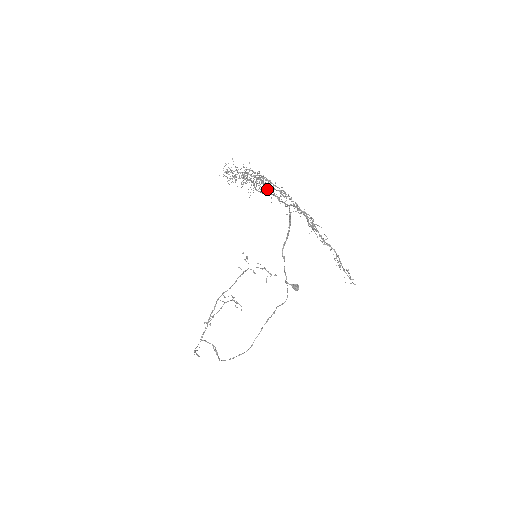
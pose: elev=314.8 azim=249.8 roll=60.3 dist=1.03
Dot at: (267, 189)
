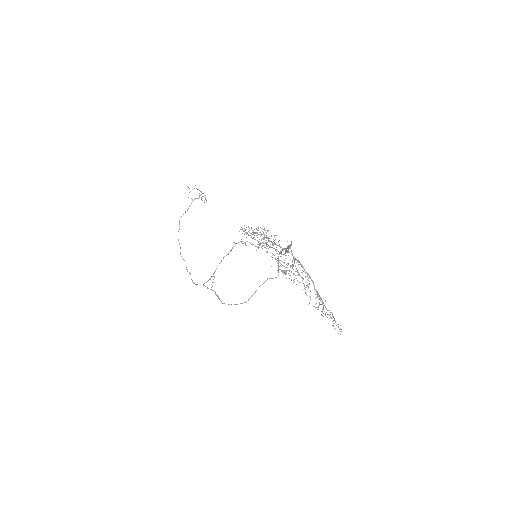
Dot at: occluded
